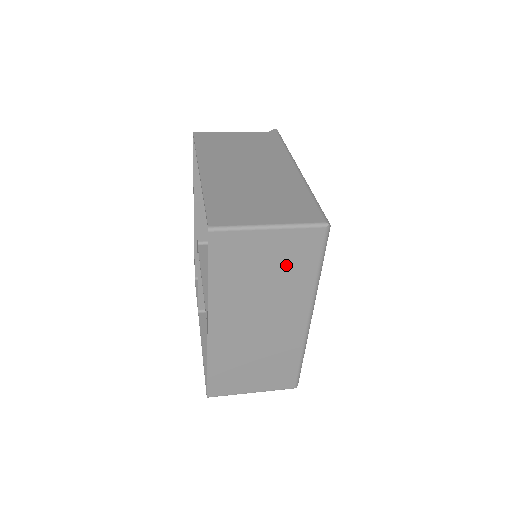
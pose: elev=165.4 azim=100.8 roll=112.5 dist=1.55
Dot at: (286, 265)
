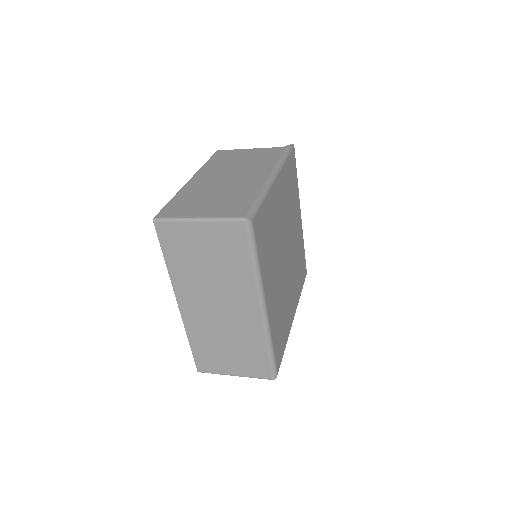
Dot at: (222, 255)
